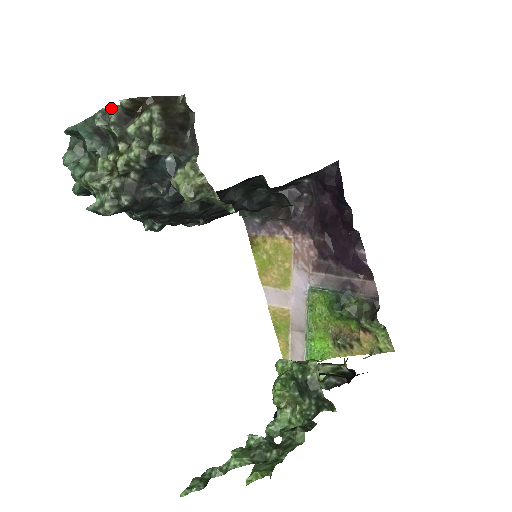
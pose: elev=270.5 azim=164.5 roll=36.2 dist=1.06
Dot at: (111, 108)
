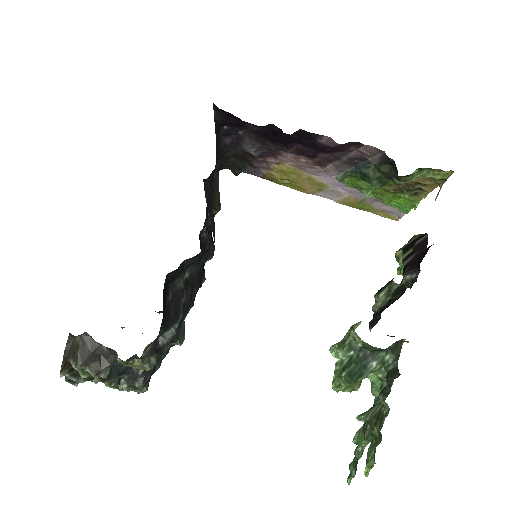
Dot at: (66, 378)
